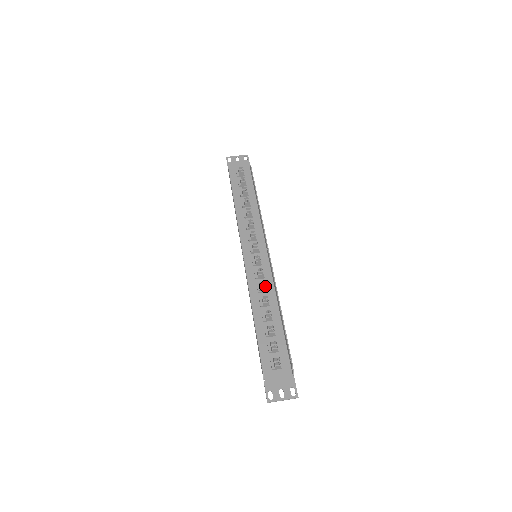
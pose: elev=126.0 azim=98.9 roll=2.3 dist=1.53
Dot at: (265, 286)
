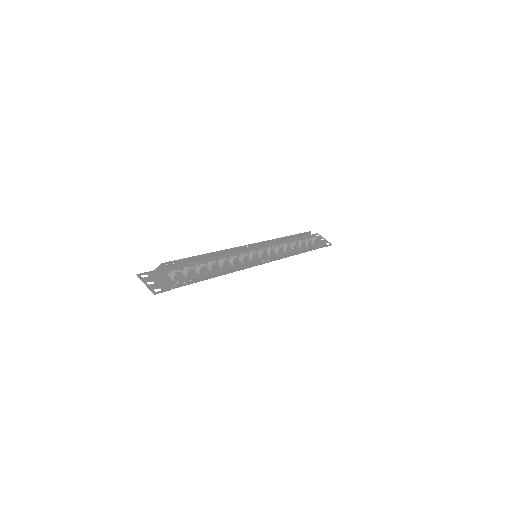
Dot at: (235, 260)
